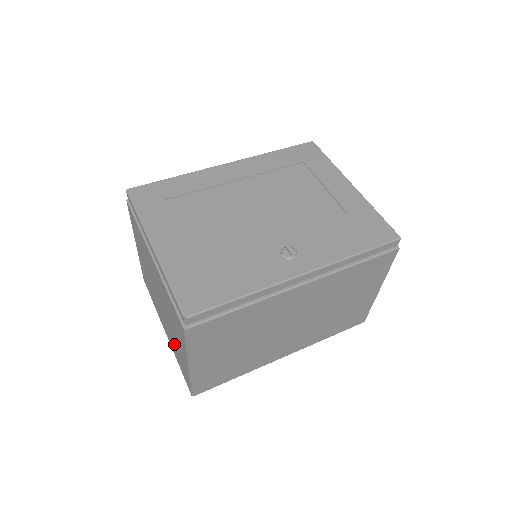
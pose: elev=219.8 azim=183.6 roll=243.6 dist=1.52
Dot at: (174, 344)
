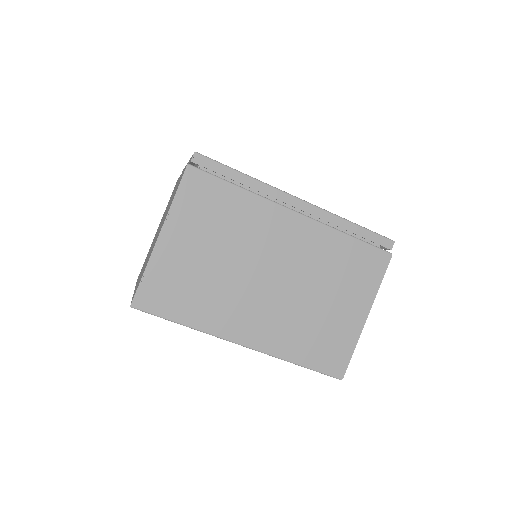
Dot at: (146, 262)
